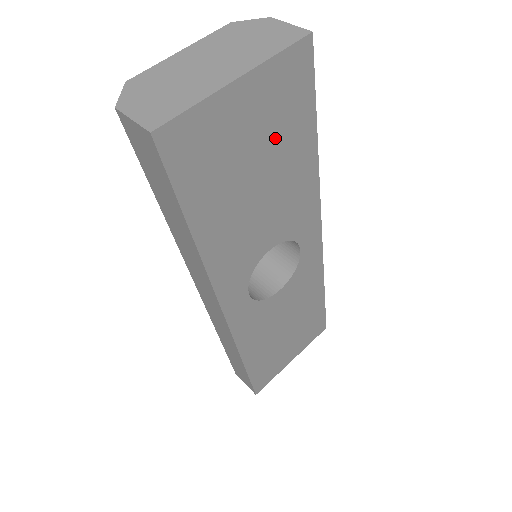
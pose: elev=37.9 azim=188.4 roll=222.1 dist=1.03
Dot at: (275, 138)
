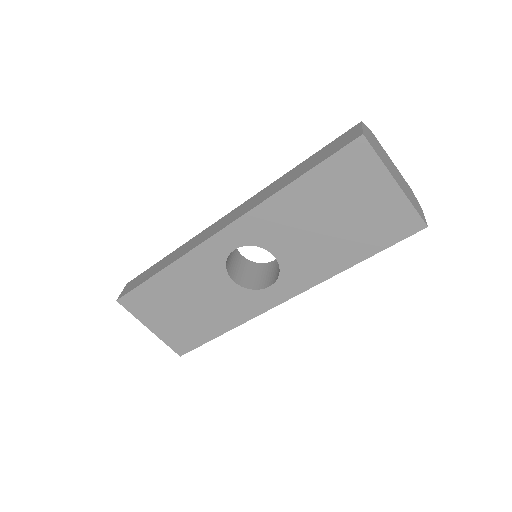
Dot at: (361, 225)
